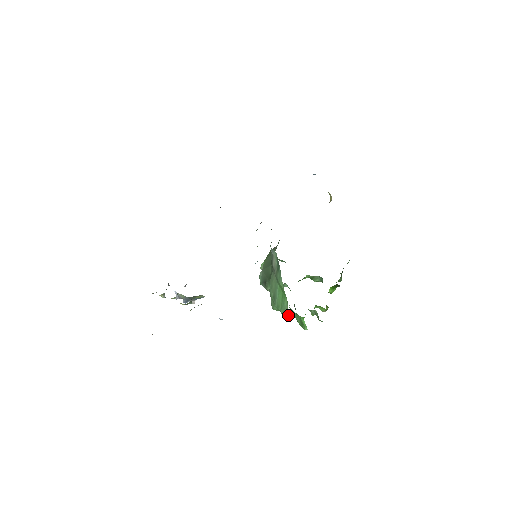
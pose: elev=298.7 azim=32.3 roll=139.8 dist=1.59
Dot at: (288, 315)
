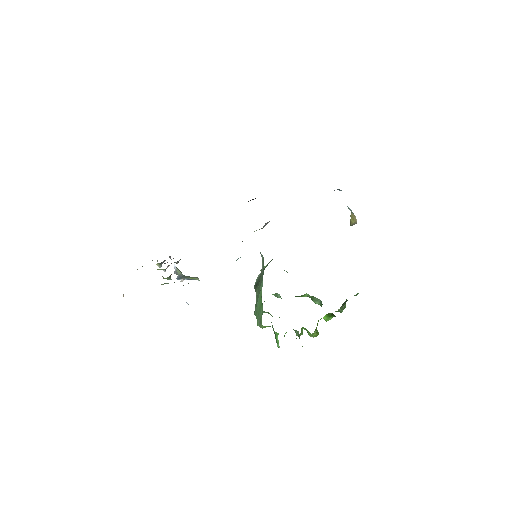
Dot at: (260, 325)
